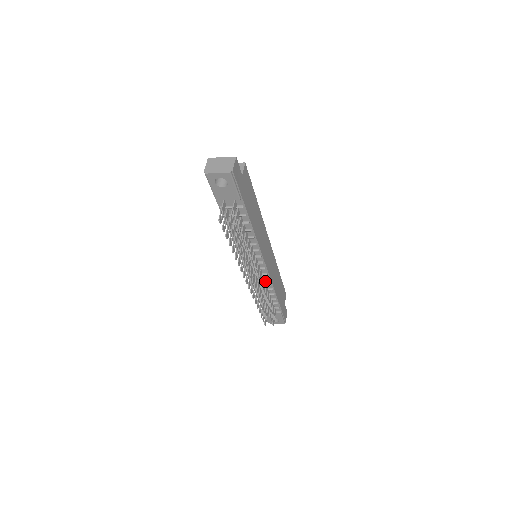
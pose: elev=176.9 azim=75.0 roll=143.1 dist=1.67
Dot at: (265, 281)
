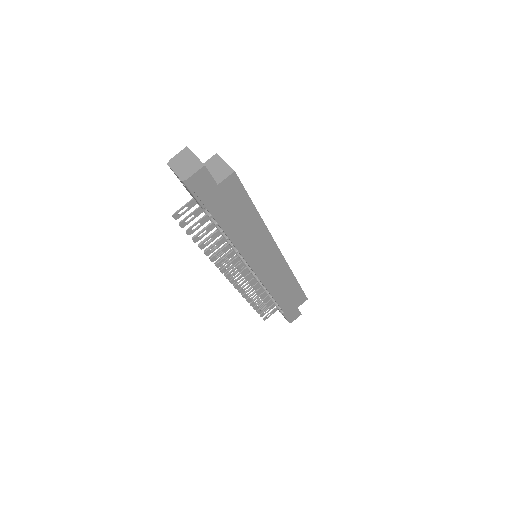
Dot at: occluded
